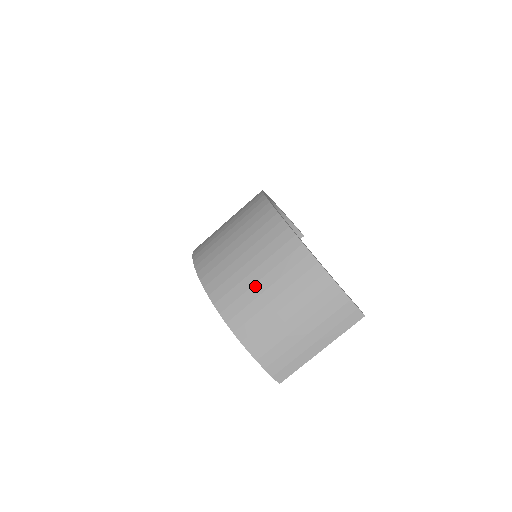
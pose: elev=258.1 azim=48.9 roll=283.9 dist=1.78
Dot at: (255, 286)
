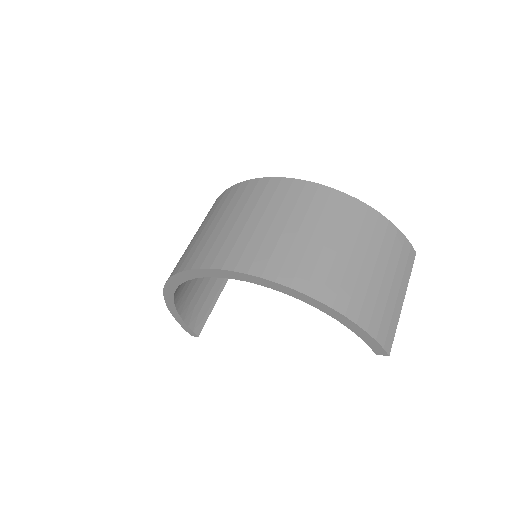
Dot at: (325, 248)
